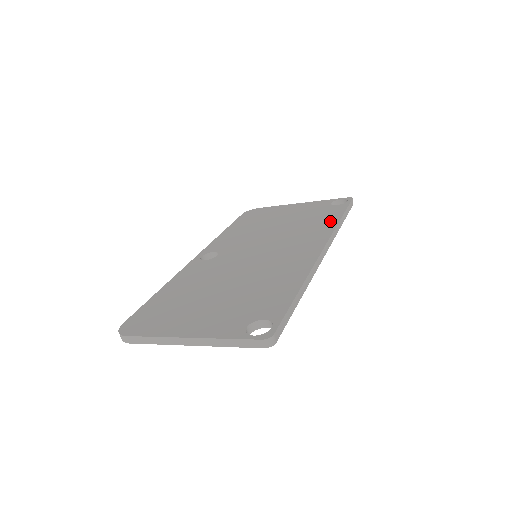
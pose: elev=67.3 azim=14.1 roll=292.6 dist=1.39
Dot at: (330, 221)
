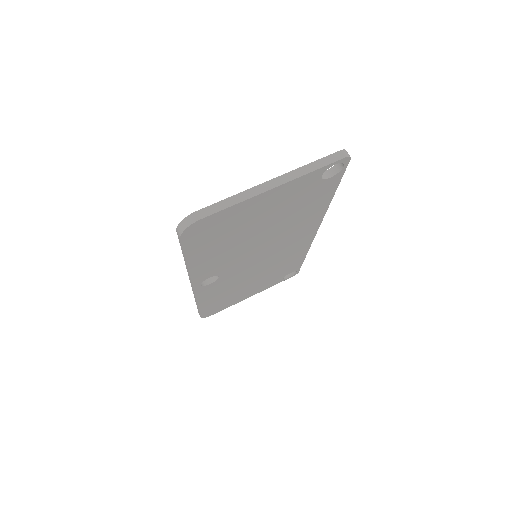
Dot at: occluded
